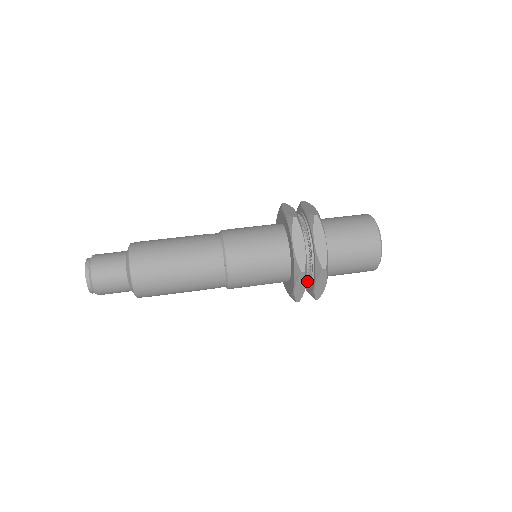
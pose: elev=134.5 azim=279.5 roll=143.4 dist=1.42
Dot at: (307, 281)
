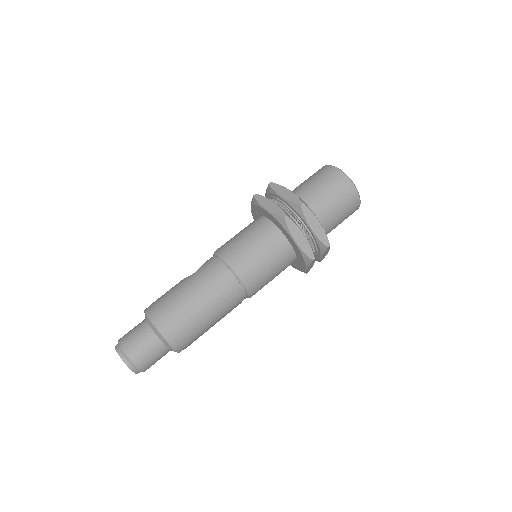
Dot at: occluded
